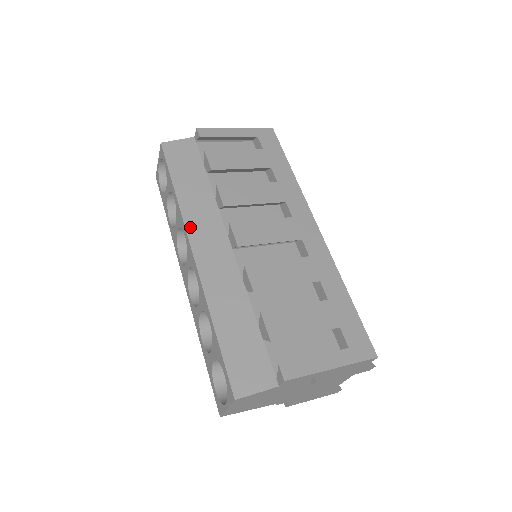
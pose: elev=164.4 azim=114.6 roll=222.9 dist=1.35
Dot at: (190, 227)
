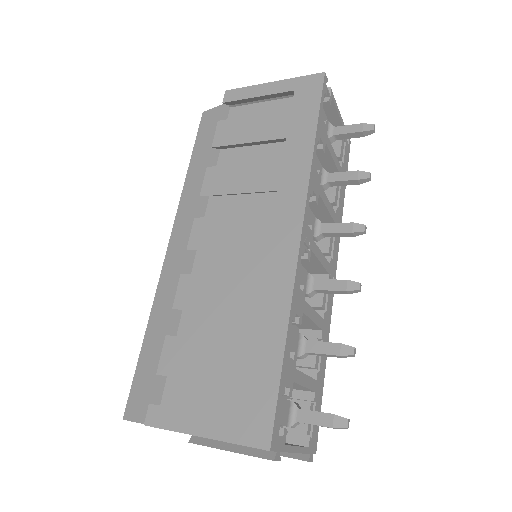
Dot at: (179, 217)
